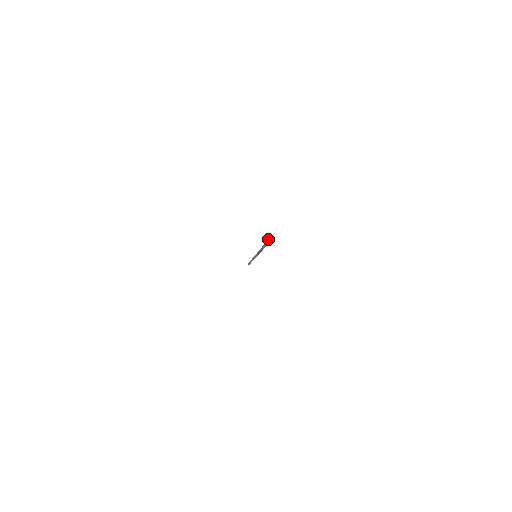
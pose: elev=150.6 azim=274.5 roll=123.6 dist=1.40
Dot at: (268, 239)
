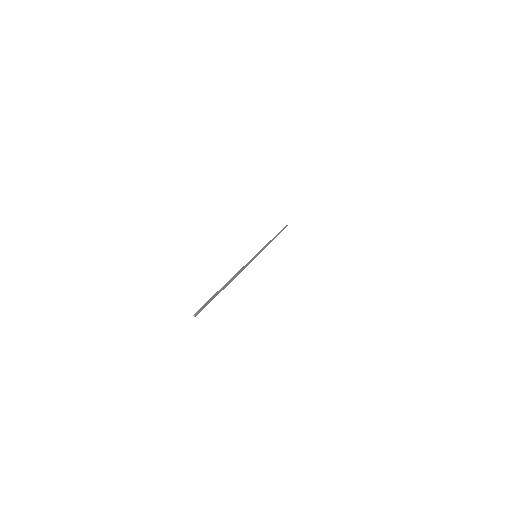
Dot at: (202, 306)
